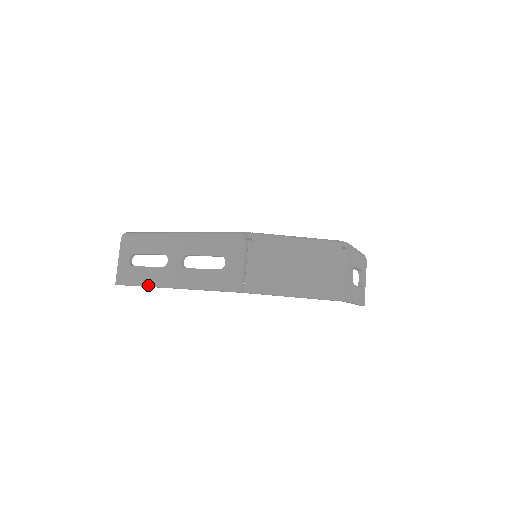
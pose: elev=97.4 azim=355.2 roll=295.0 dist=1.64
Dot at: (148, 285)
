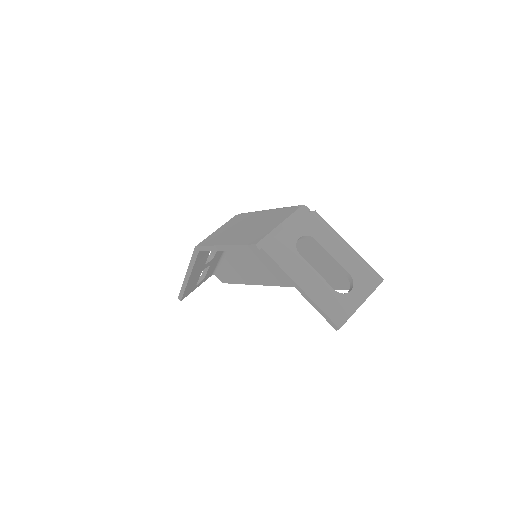
Dot at: occluded
